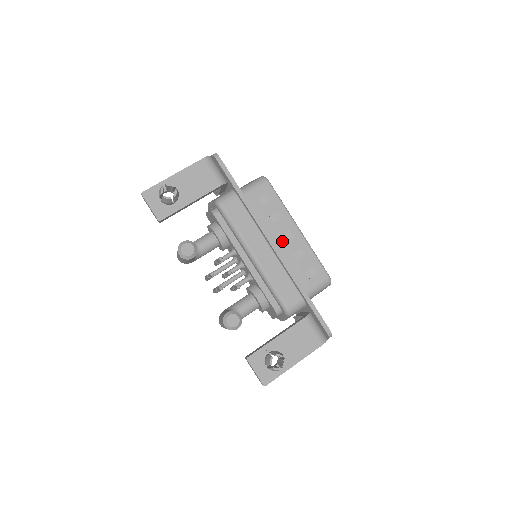
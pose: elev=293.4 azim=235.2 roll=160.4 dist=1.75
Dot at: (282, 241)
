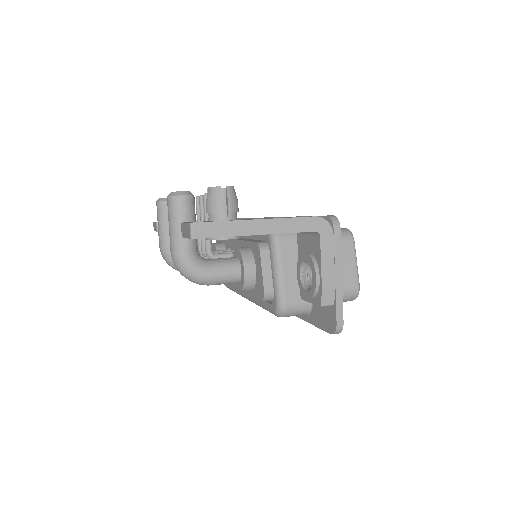
Dot at: occluded
